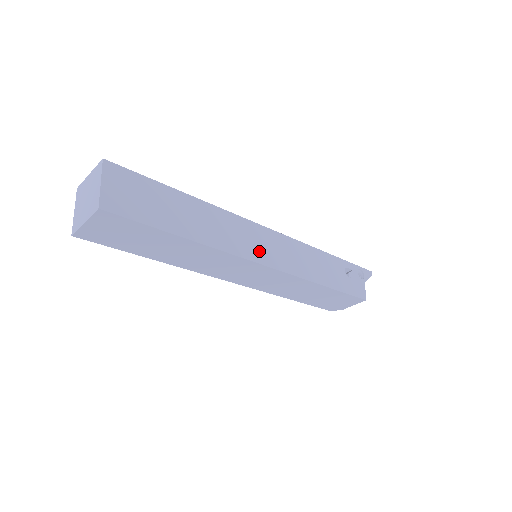
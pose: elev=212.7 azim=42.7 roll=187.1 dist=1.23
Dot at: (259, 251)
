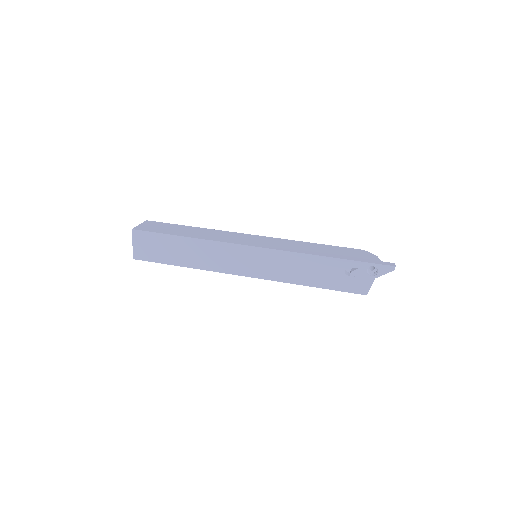
Dot at: (240, 266)
